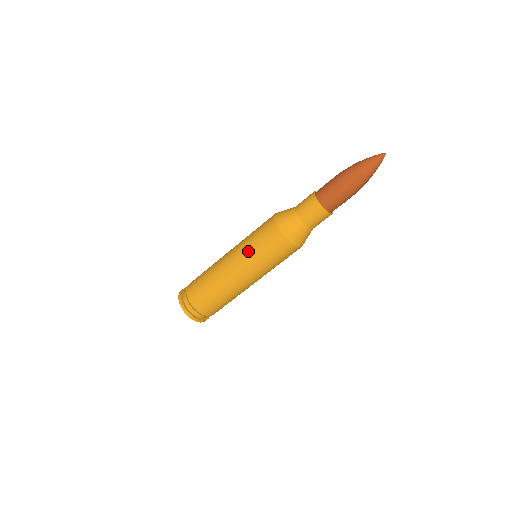
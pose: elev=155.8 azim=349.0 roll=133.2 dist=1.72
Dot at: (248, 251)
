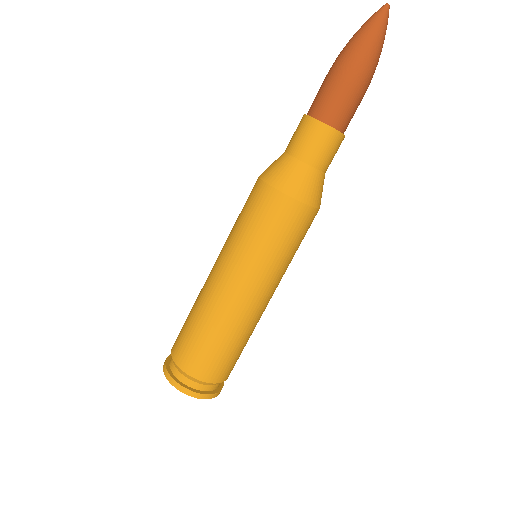
Dot at: occluded
